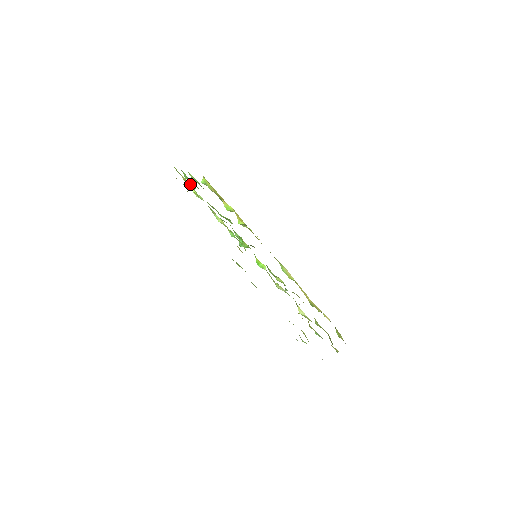
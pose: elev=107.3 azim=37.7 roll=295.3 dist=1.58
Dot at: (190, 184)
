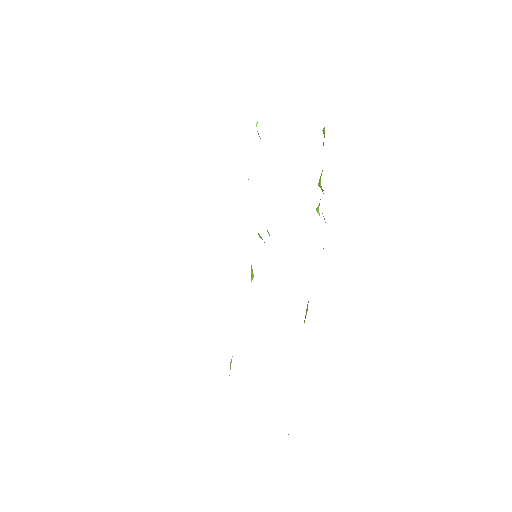
Dot at: occluded
